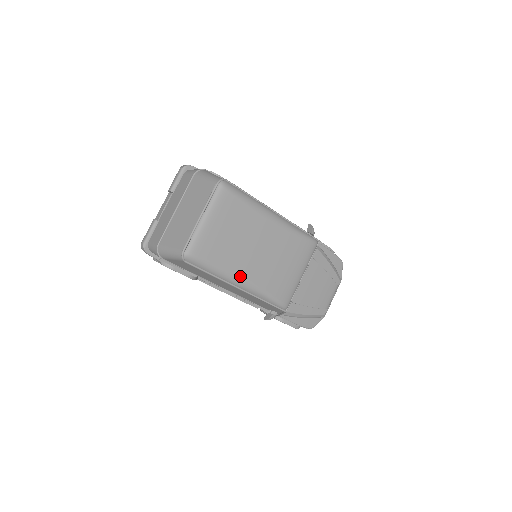
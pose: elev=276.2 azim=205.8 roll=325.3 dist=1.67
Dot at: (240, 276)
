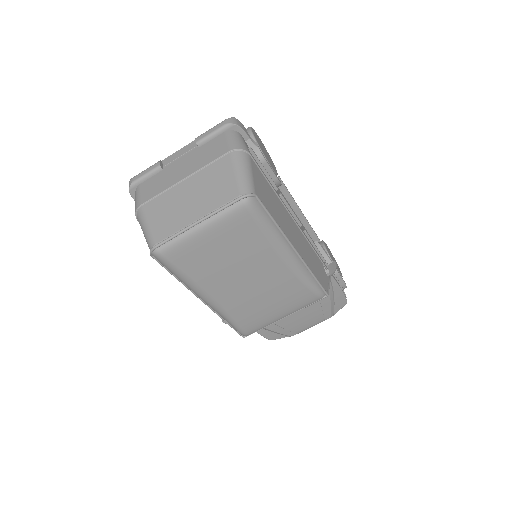
Dot at: (210, 295)
